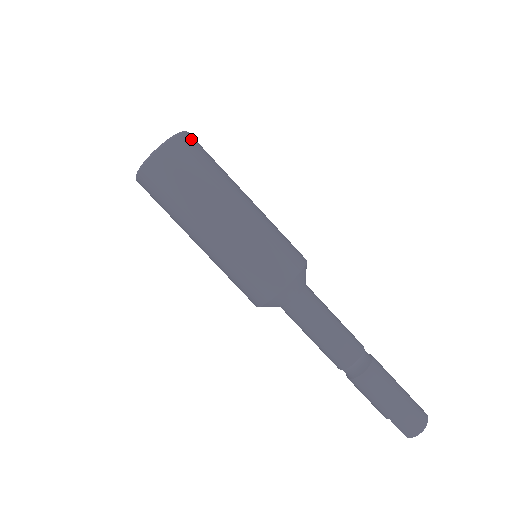
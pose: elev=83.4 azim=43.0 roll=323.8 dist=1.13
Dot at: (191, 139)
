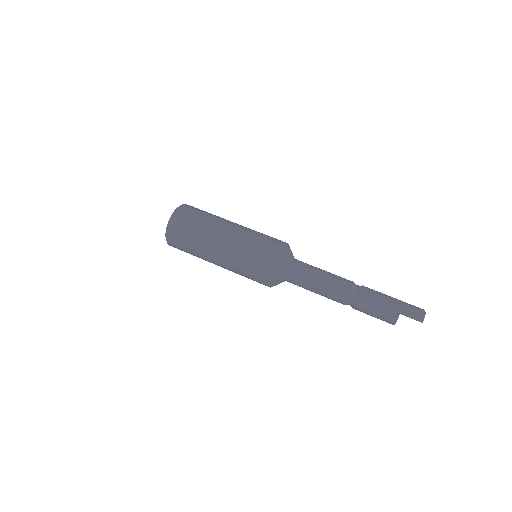
Dot at: occluded
